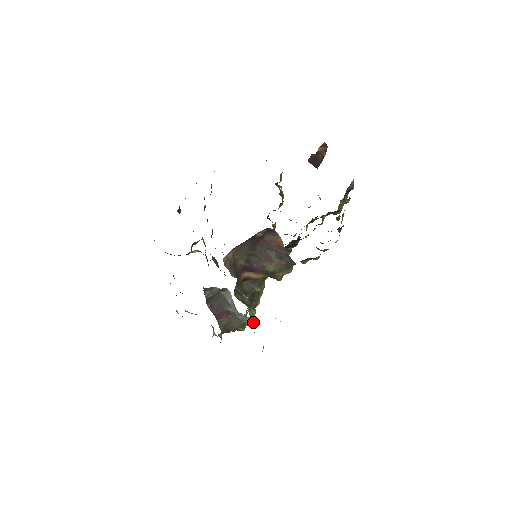
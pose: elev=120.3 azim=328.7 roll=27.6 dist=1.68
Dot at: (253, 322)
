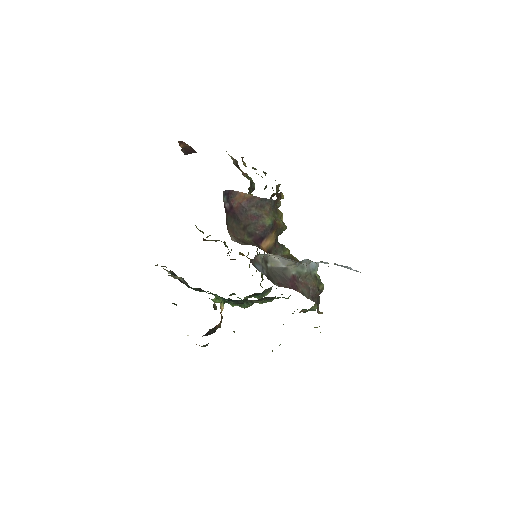
Dot at: (317, 264)
